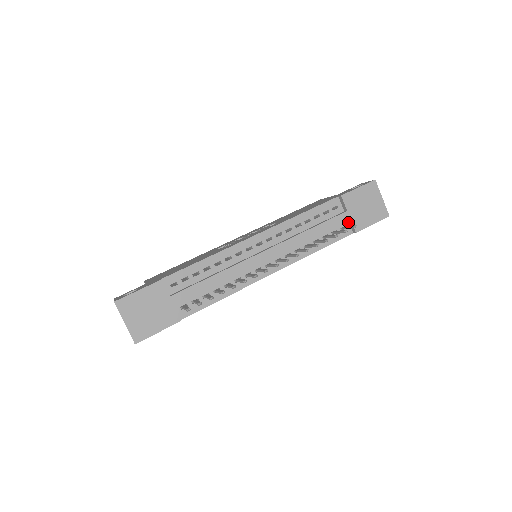
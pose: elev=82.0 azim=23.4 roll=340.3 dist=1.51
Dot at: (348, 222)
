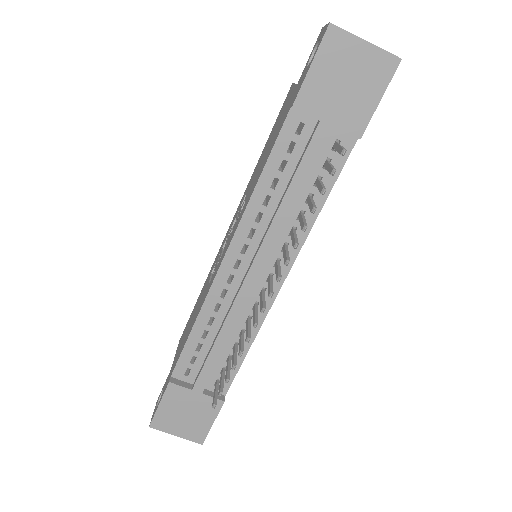
Dot at: (337, 130)
